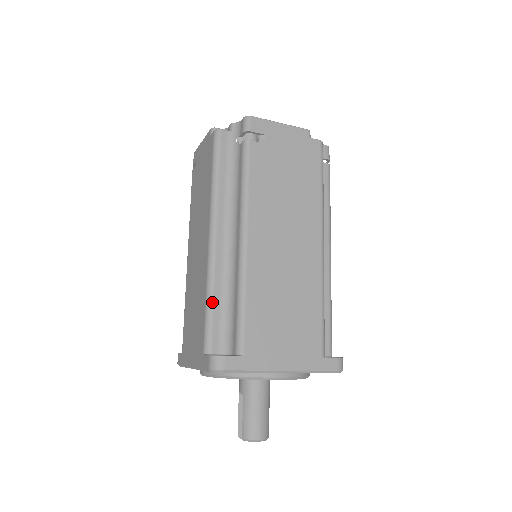
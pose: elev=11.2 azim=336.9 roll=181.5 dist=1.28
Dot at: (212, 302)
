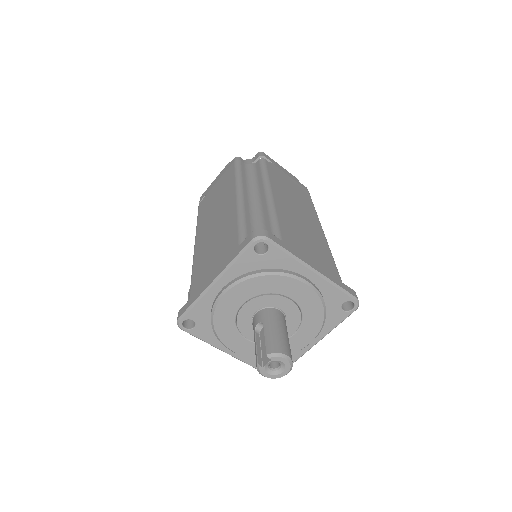
Dot at: (244, 219)
